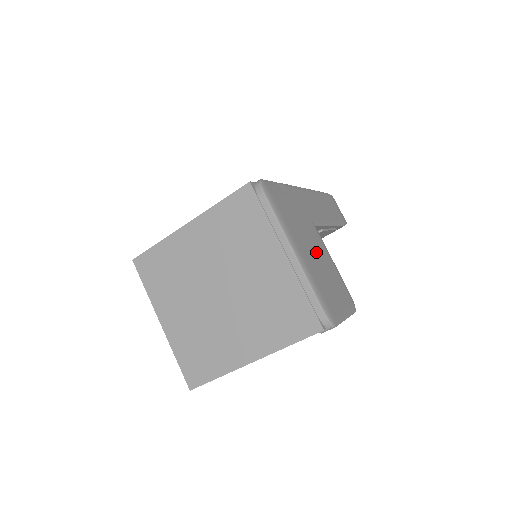
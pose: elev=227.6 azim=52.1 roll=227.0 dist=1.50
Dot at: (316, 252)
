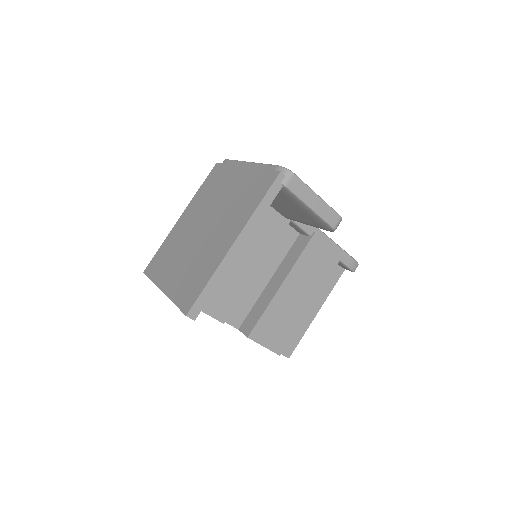
Dot at: occluded
